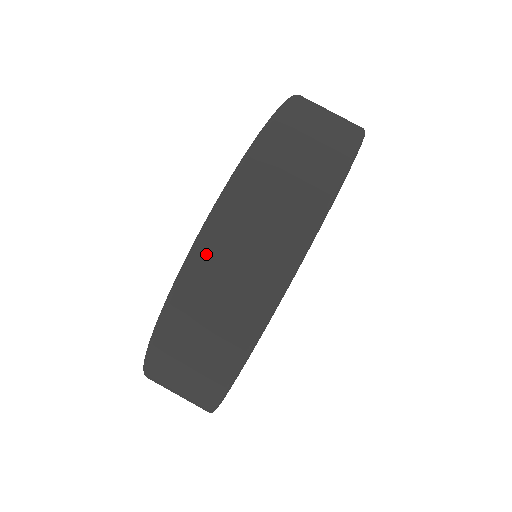
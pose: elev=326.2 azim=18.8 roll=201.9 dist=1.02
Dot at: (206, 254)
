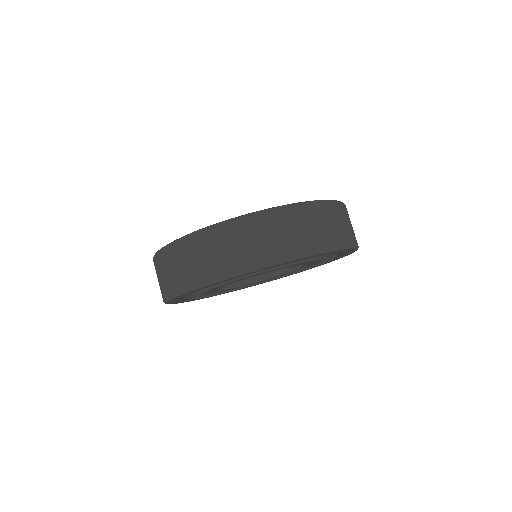
Dot at: occluded
